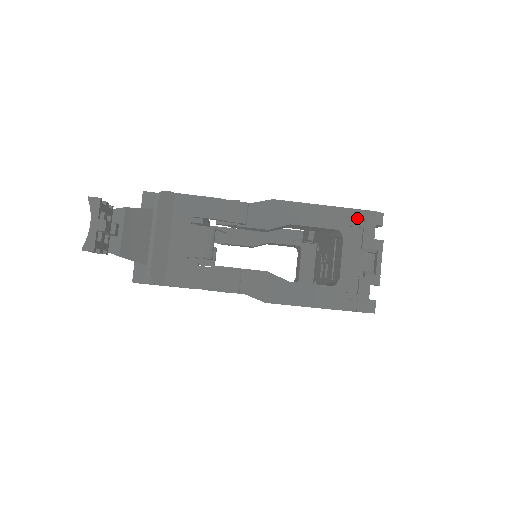
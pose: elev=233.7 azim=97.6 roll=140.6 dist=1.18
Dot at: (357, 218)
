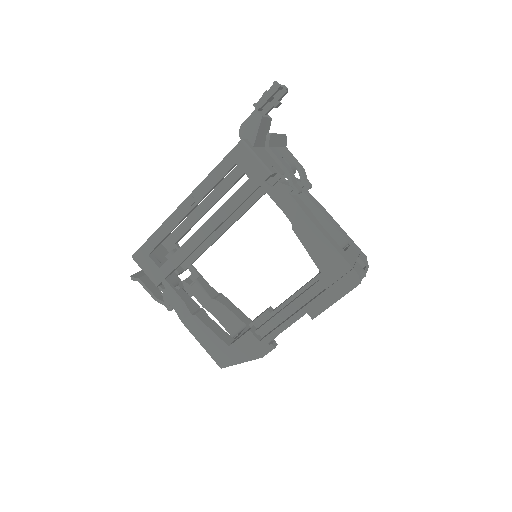
Dot at: (357, 248)
